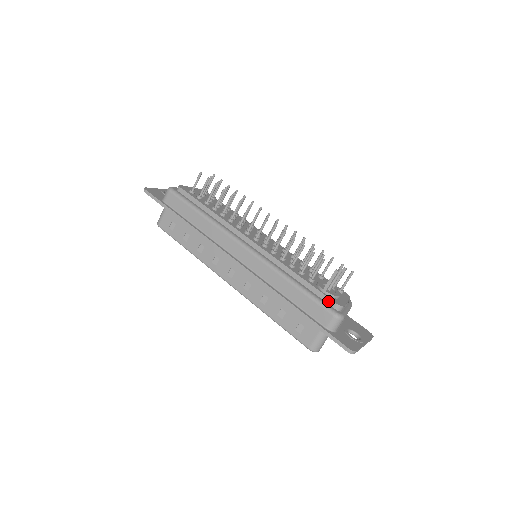
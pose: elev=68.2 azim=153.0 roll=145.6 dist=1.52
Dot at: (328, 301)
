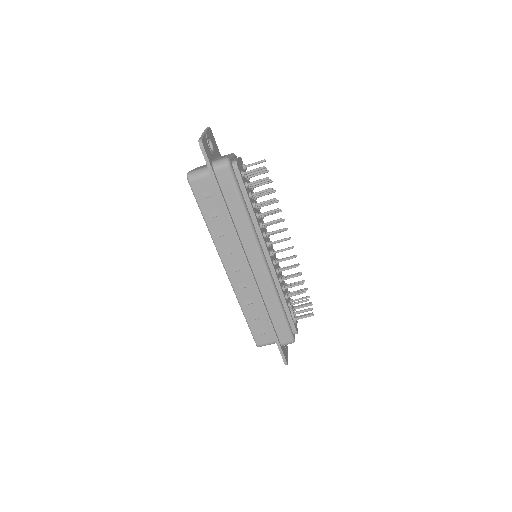
Dot at: (293, 328)
